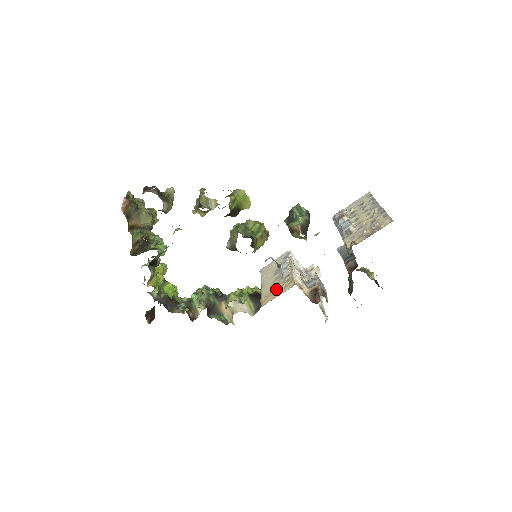
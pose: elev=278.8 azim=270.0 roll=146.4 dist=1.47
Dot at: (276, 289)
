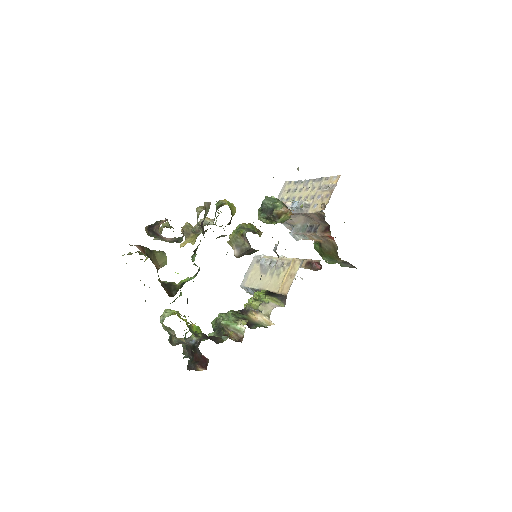
Dot at: (285, 276)
